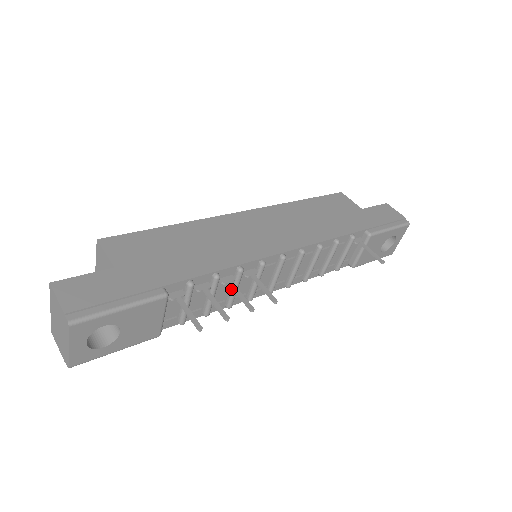
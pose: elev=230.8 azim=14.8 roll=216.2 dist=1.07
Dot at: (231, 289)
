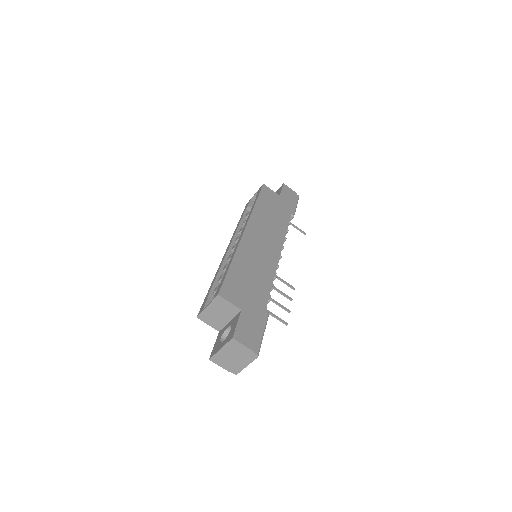
Dot at: occluded
